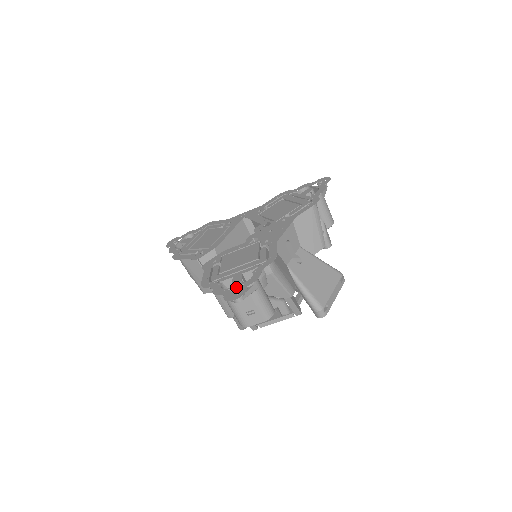
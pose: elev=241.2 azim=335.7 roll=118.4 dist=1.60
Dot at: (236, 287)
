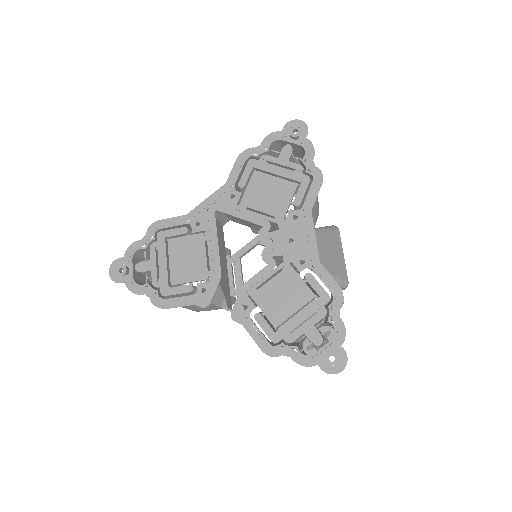
Dot at: (324, 349)
